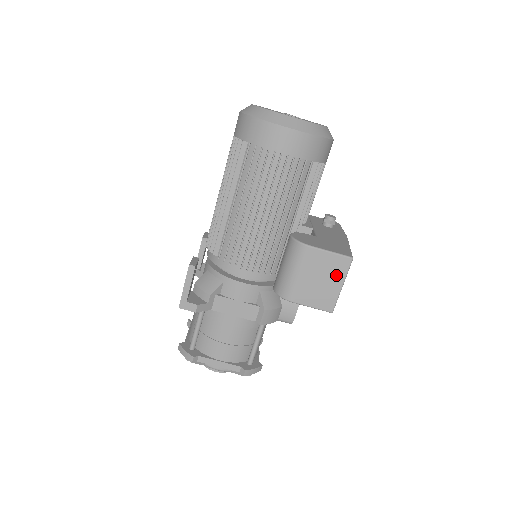
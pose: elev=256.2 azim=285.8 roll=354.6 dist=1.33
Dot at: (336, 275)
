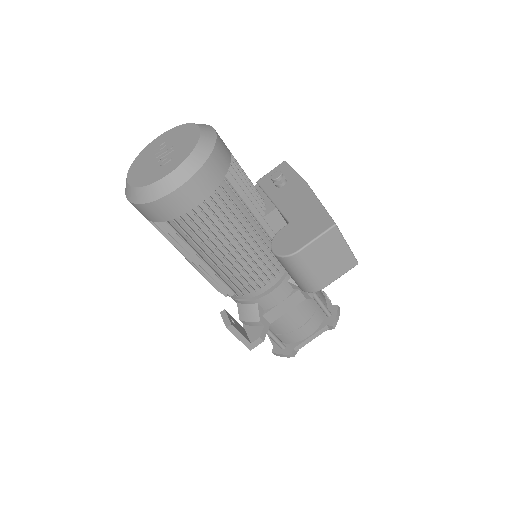
Dot at: (335, 245)
